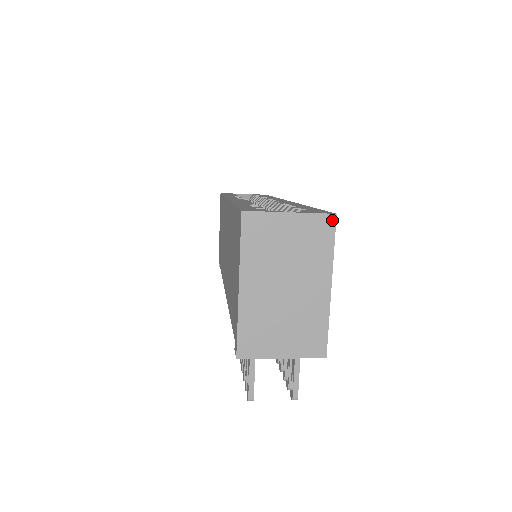
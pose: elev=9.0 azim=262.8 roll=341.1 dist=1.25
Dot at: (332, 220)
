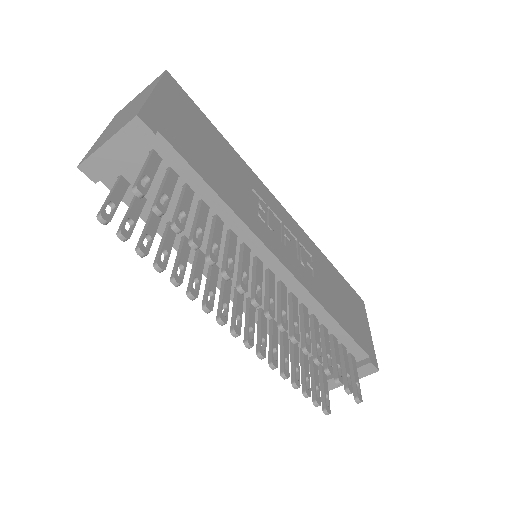
Dot at: (163, 73)
